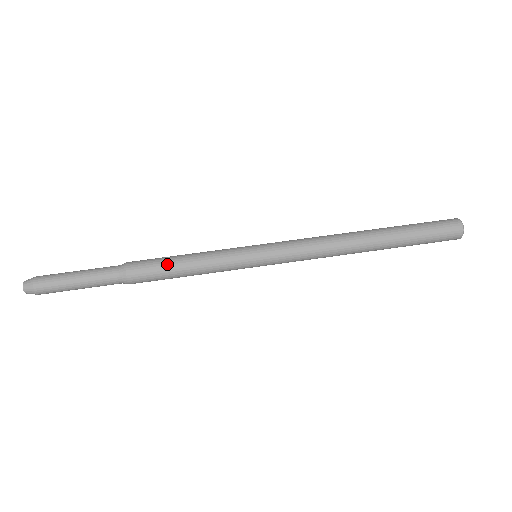
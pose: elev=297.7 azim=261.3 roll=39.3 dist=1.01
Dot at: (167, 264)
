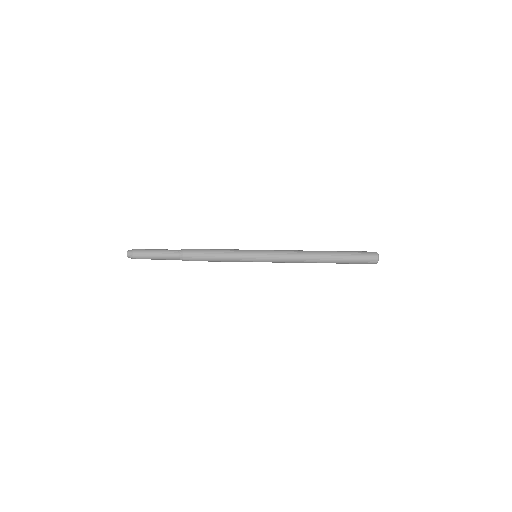
Dot at: (206, 253)
